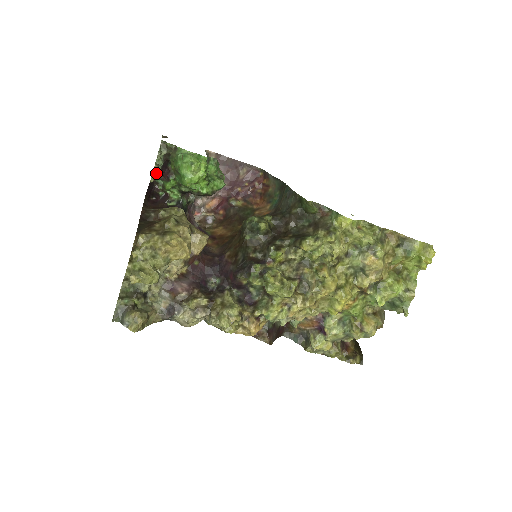
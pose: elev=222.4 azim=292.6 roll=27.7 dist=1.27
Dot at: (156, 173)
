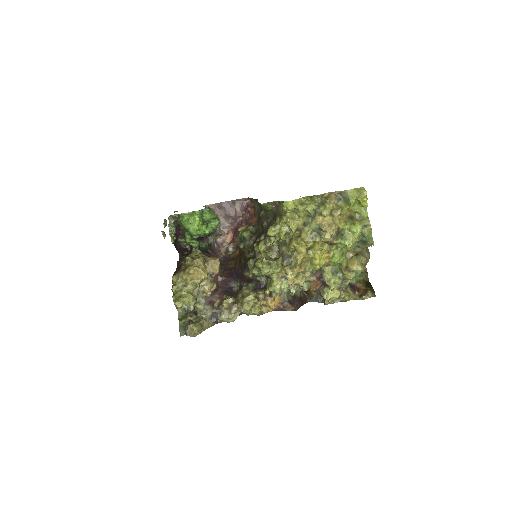
Dot at: (173, 236)
